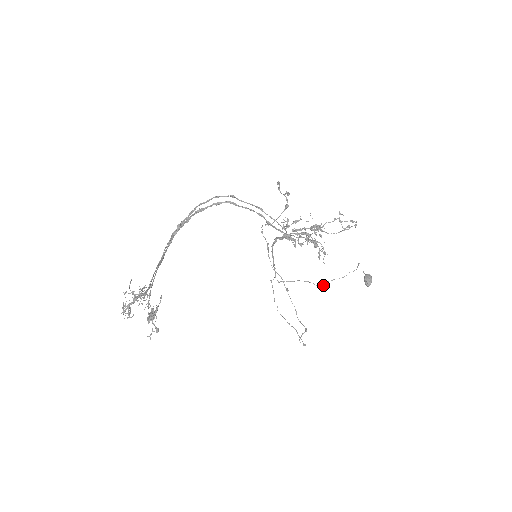
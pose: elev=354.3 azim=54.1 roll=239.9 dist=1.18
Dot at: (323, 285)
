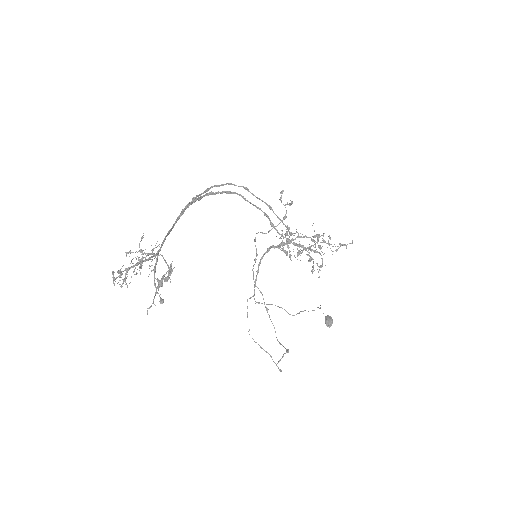
Dot at: occluded
